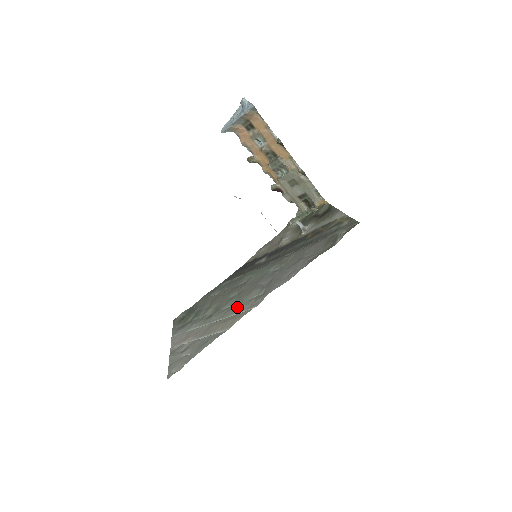
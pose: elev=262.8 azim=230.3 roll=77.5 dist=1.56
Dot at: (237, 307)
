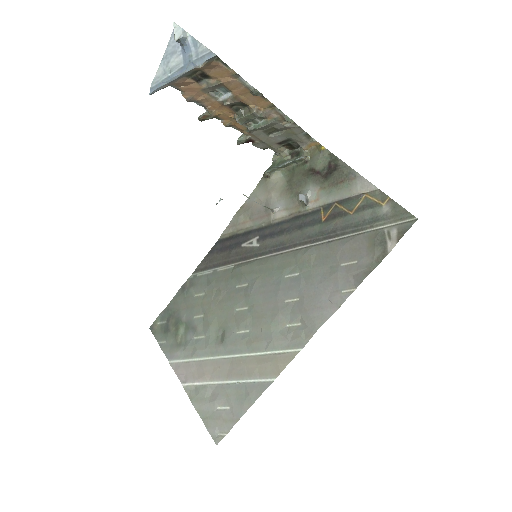
Dot at: (266, 340)
